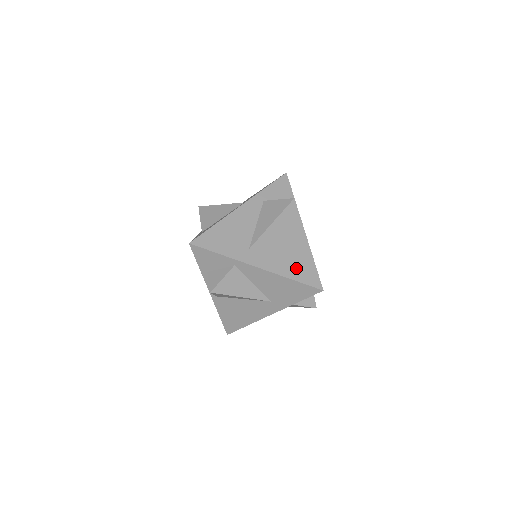
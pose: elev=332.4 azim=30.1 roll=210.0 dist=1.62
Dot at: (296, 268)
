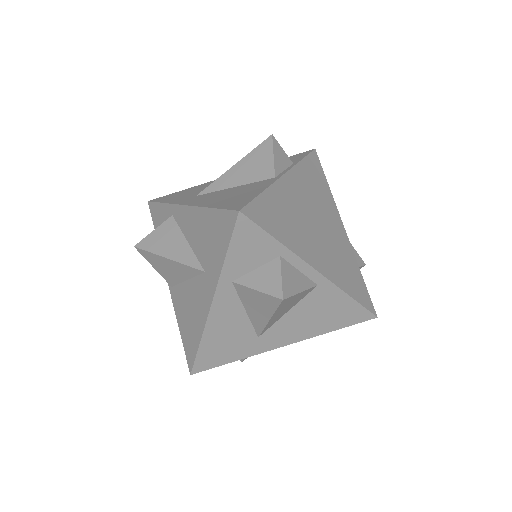
Dot at: (229, 200)
